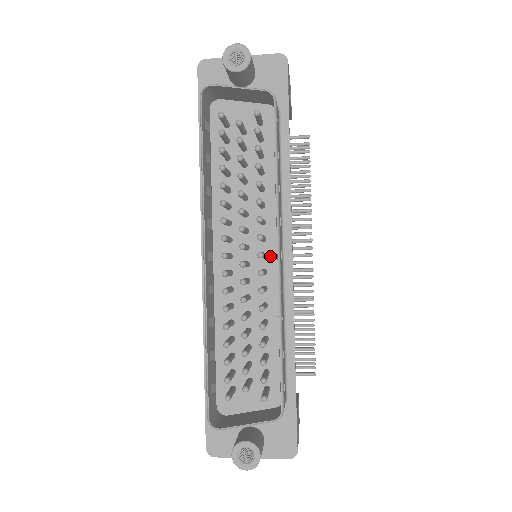
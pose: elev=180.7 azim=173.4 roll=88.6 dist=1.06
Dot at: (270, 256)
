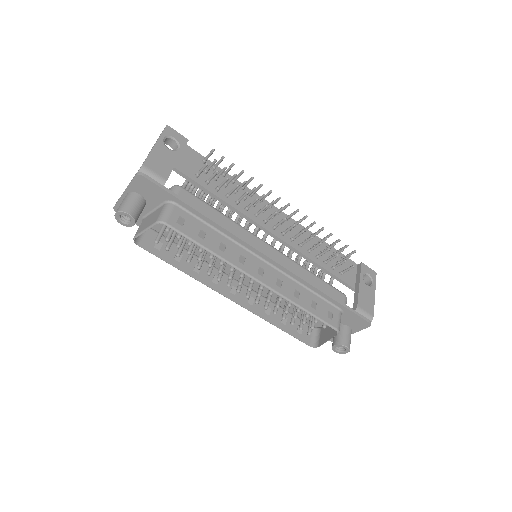
Dot at: occluded
